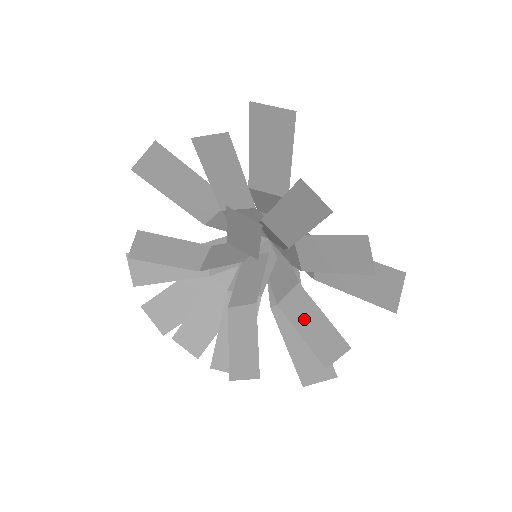
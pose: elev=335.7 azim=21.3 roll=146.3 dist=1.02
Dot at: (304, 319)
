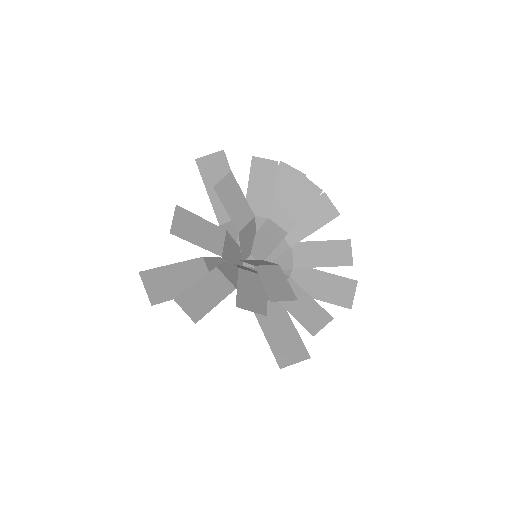
Dot at: (294, 301)
